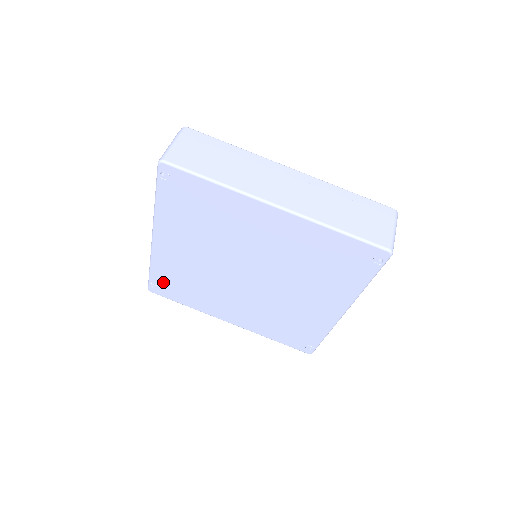
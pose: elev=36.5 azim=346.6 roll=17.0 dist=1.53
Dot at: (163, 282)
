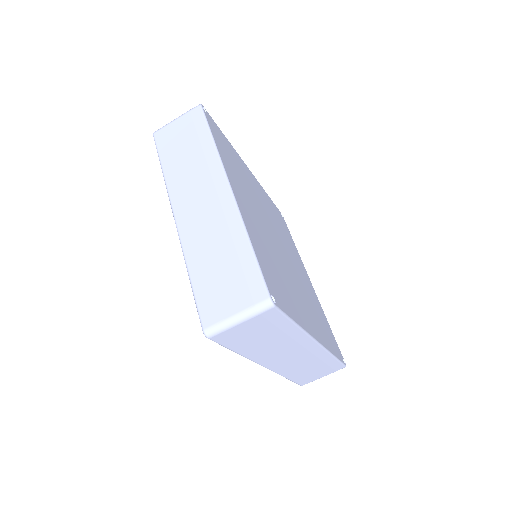
Dot at: occluded
